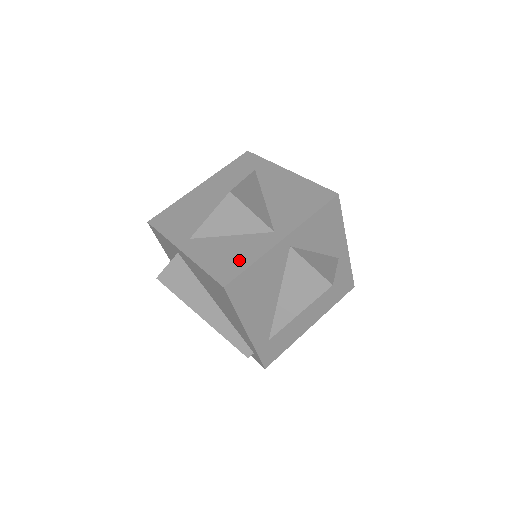
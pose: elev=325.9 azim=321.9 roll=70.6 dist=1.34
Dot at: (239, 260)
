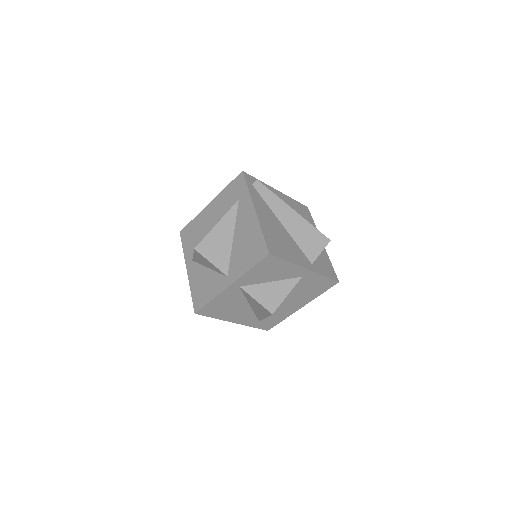
Dot at: (206, 294)
